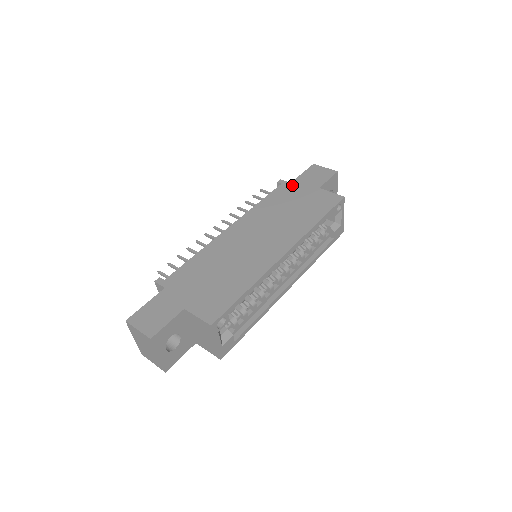
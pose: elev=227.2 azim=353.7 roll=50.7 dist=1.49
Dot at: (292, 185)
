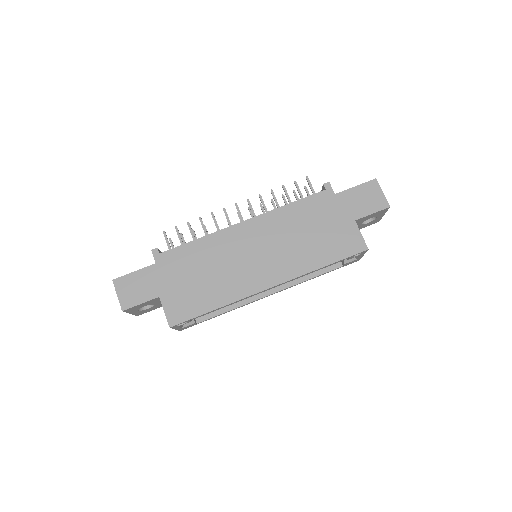
Dot at: (334, 199)
